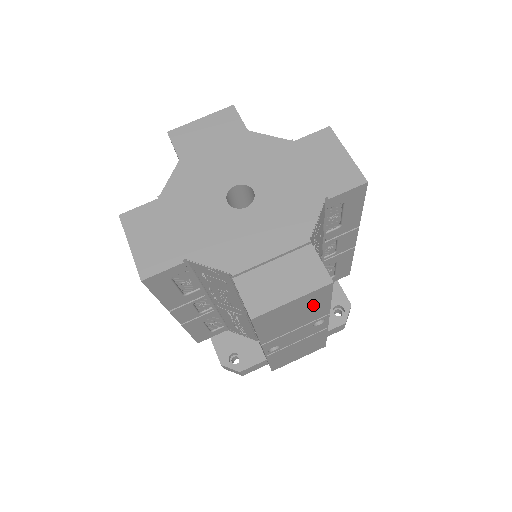
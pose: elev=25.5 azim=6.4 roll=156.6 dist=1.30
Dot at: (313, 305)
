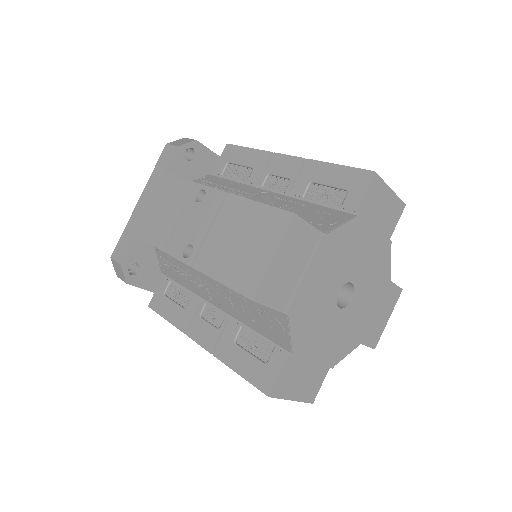
Dot at: occluded
